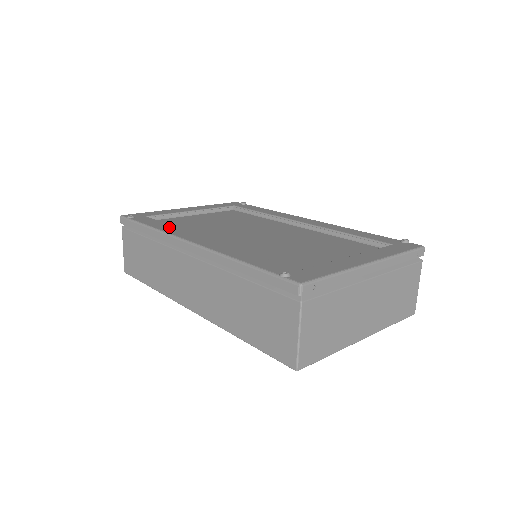
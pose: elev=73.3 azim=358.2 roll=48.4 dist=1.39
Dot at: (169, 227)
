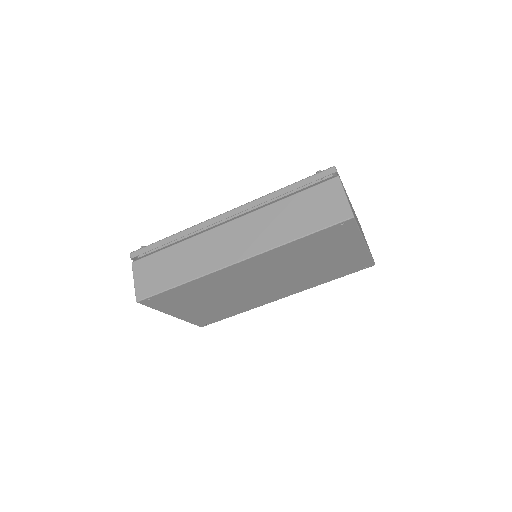
Dot at: occluded
